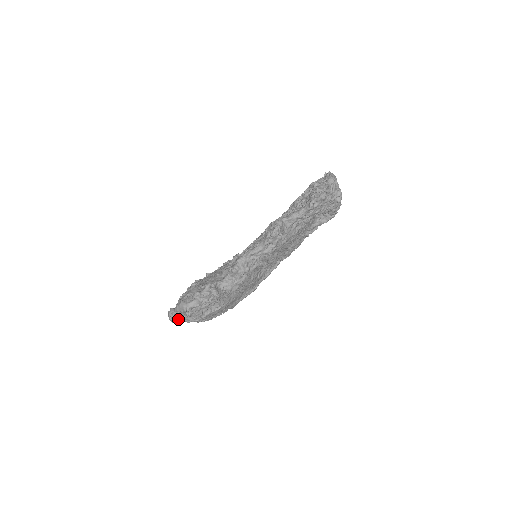
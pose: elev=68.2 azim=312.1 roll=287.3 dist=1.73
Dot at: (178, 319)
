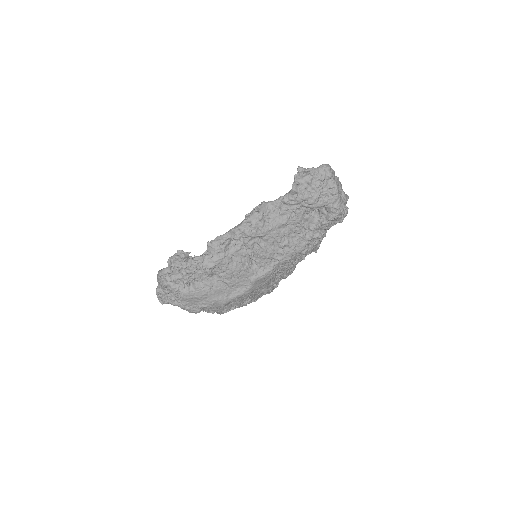
Dot at: (162, 296)
